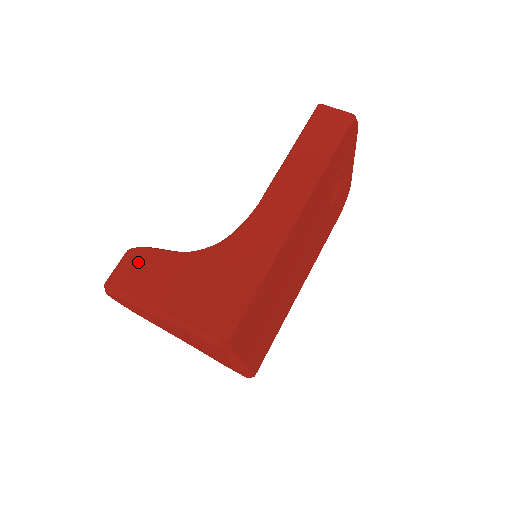
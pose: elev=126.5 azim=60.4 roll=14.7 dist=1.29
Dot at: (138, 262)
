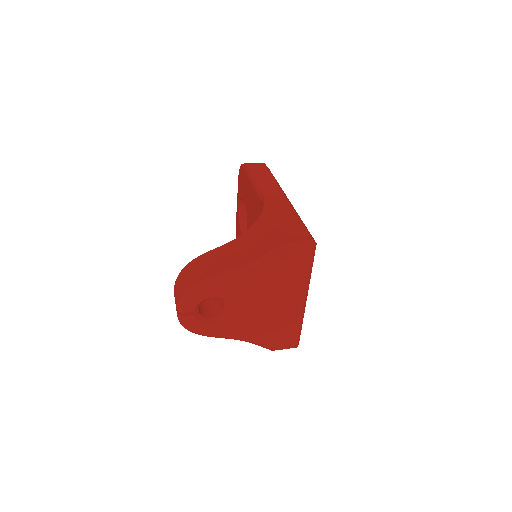
Dot at: (205, 261)
